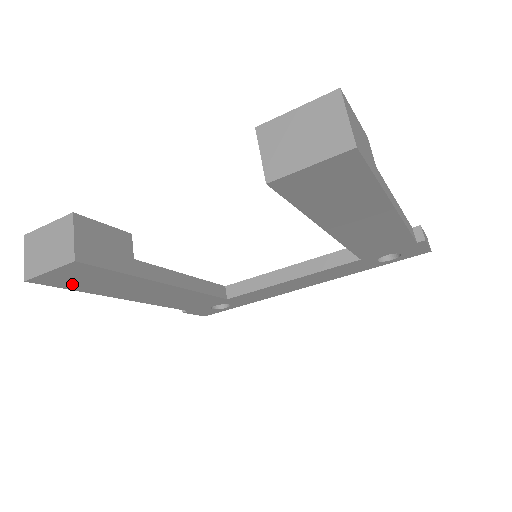
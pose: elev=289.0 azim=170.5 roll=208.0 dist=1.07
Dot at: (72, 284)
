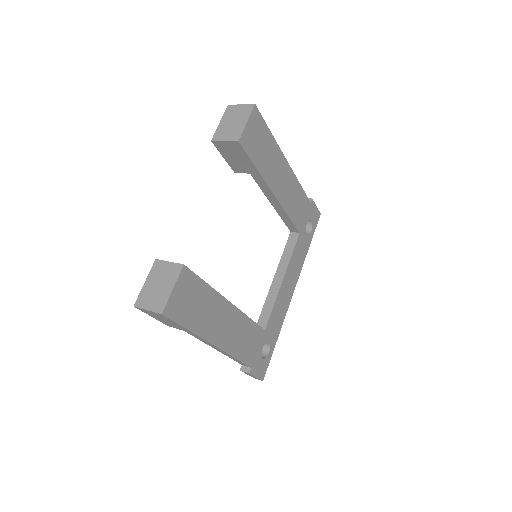
Dot at: (185, 315)
